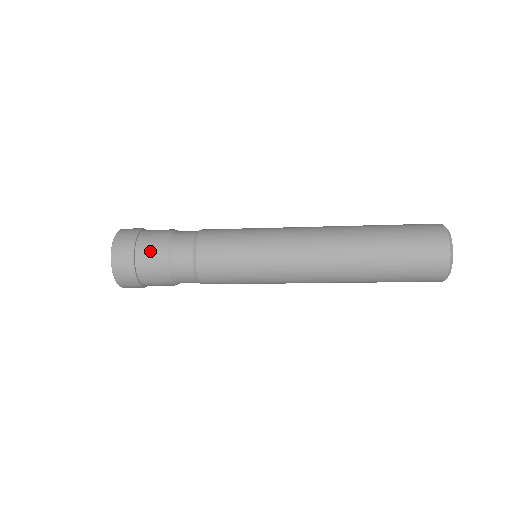
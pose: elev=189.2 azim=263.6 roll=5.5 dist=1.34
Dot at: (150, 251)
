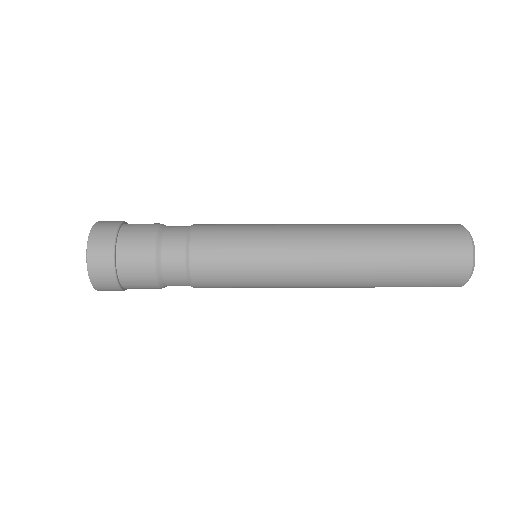
Dot at: (134, 253)
